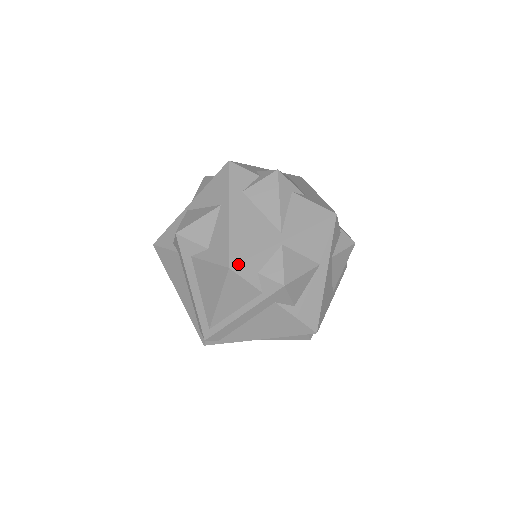
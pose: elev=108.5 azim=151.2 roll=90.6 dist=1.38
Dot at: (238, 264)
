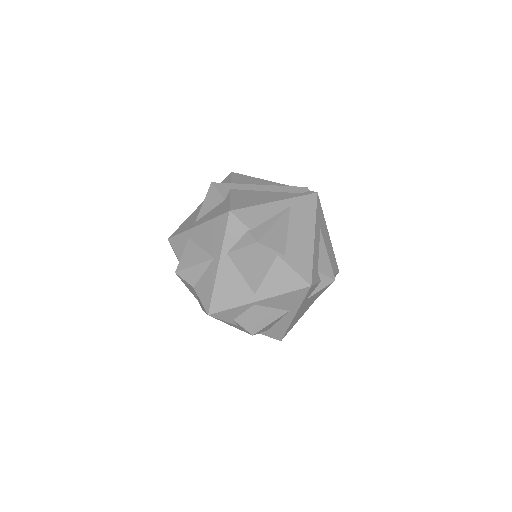
Dot at: occluded
